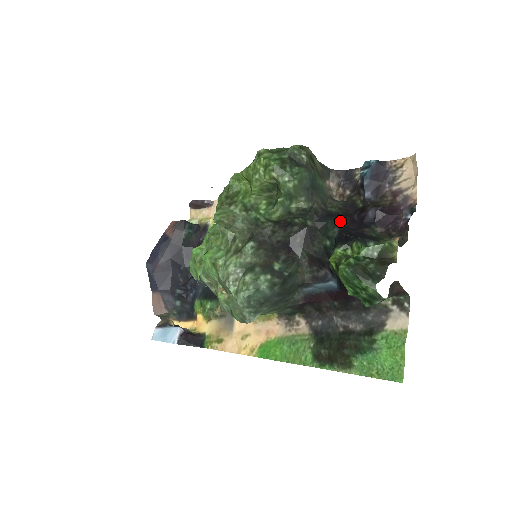
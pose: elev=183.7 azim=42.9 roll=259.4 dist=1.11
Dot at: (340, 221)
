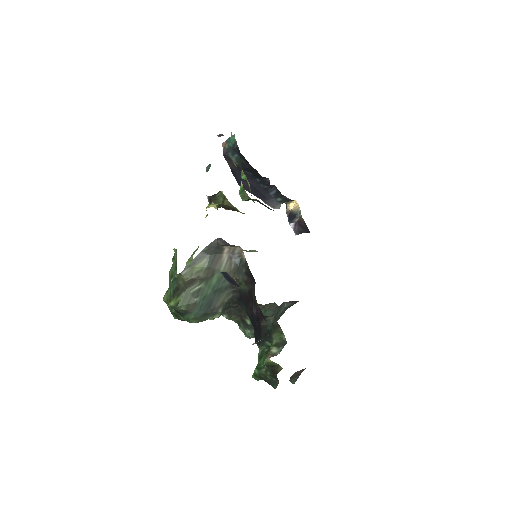
Dot at: (247, 308)
